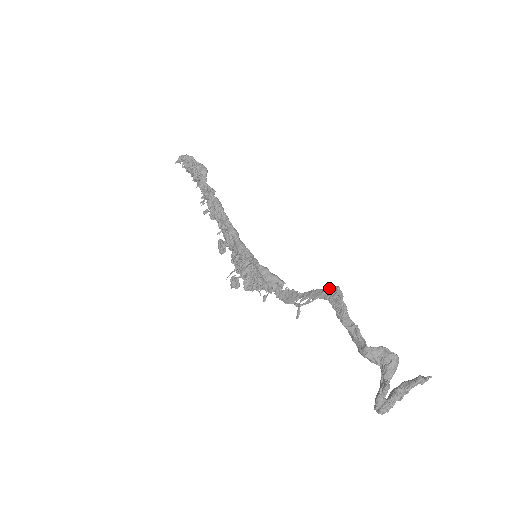
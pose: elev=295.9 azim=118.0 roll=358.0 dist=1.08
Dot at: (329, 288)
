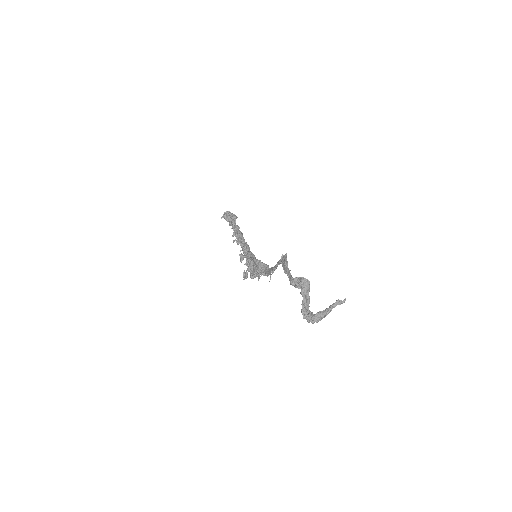
Dot at: (282, 257)
